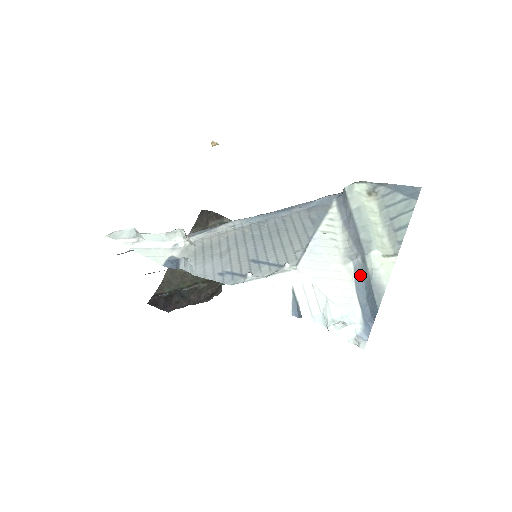
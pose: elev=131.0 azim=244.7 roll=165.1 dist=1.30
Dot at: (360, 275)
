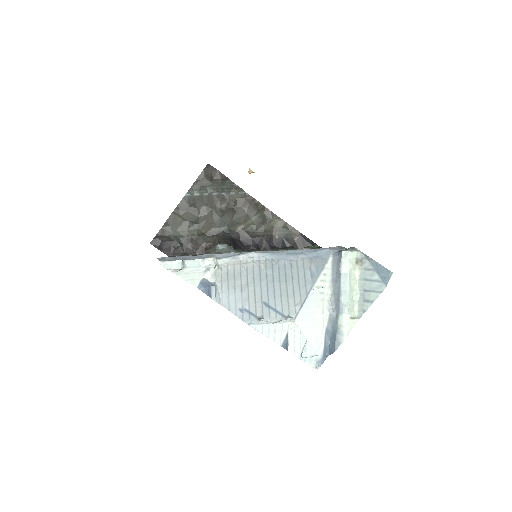
Dot at: (331, 324)
